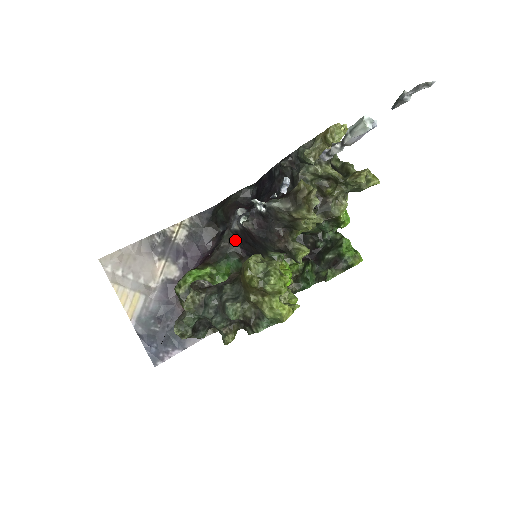
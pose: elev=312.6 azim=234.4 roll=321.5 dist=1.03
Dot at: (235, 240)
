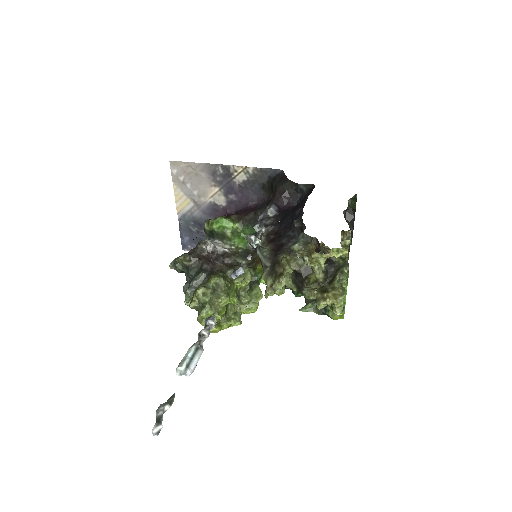
Dot at: occluded
